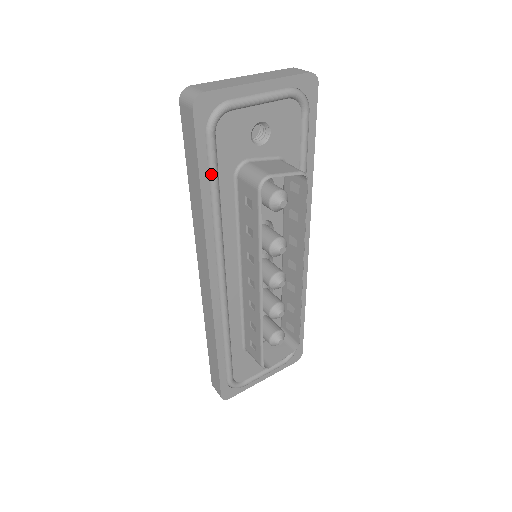
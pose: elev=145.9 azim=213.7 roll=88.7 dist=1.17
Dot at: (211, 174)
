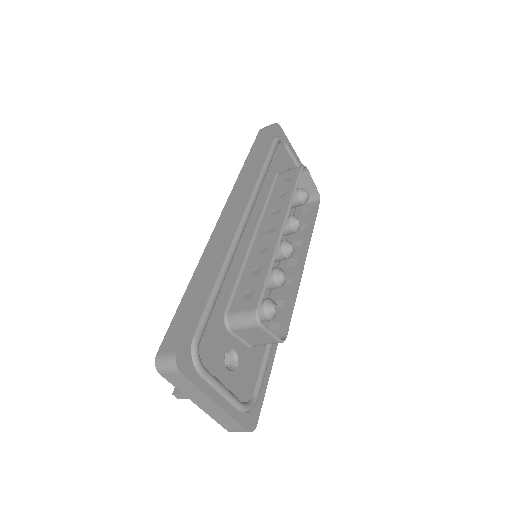
Dot at: (270, 154)
